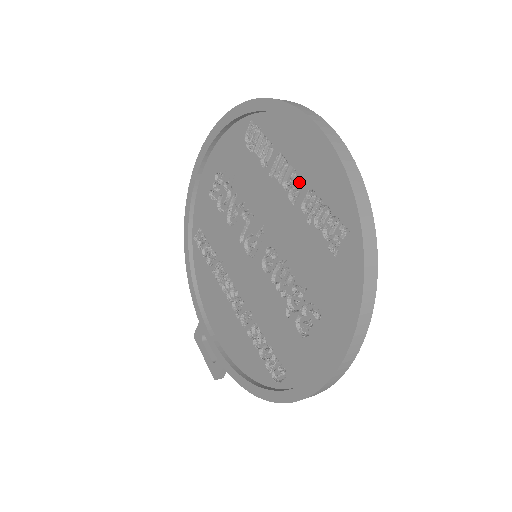
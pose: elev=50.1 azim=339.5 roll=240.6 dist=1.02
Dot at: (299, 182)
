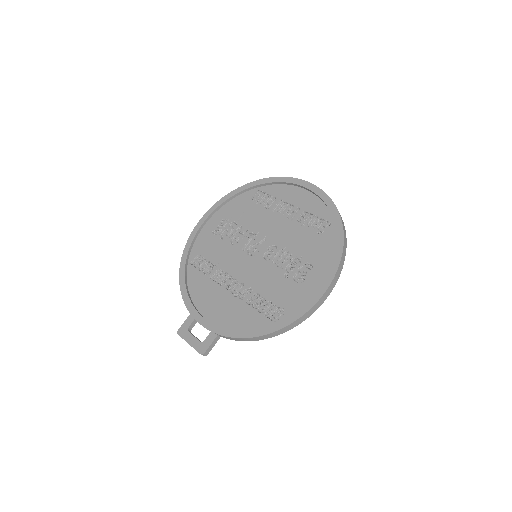
Dot at: (296, 209)
